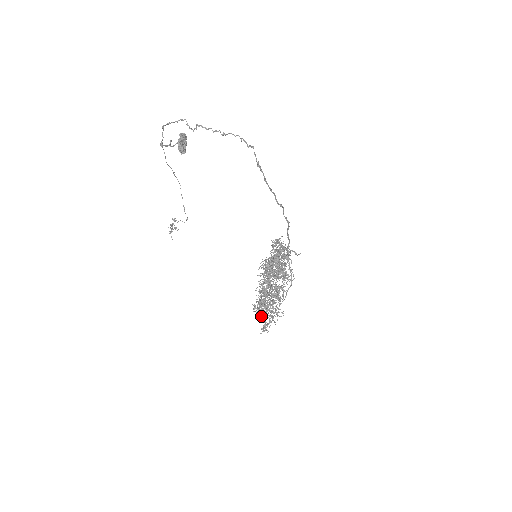
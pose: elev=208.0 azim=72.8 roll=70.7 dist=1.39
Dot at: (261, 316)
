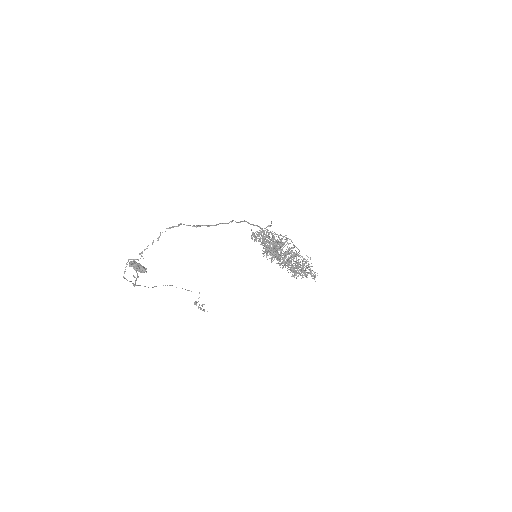
Dot at: occluded
